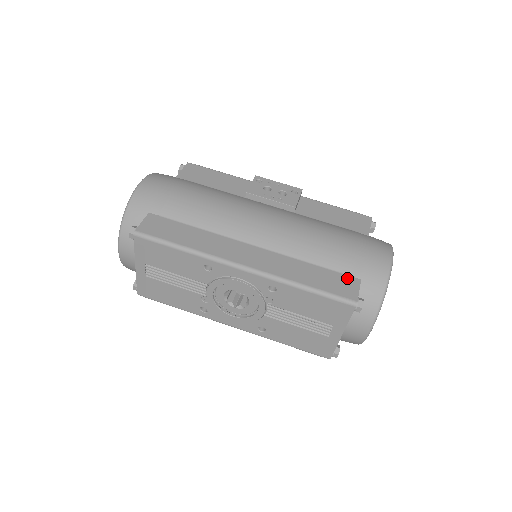
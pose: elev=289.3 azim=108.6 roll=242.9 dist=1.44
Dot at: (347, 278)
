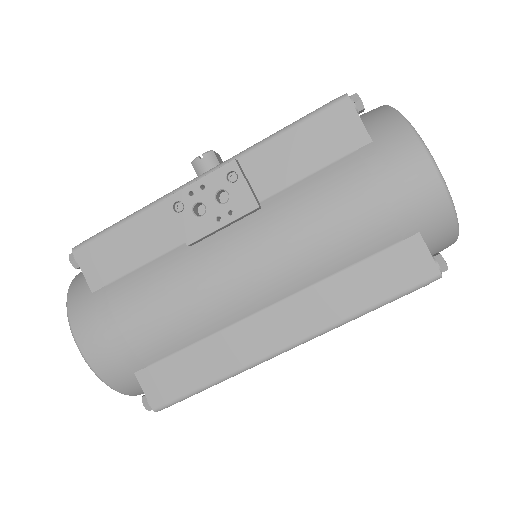
Dot at: (403, 248)
